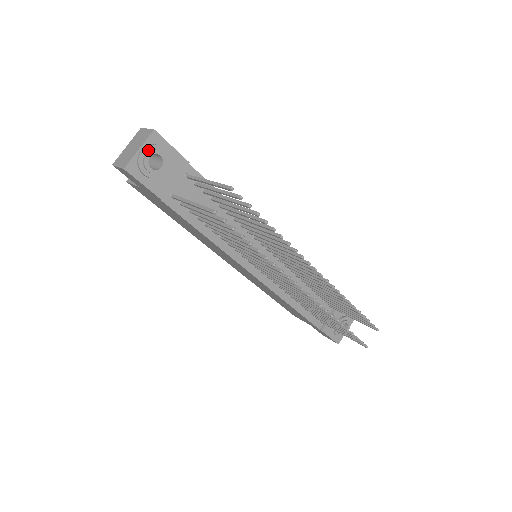
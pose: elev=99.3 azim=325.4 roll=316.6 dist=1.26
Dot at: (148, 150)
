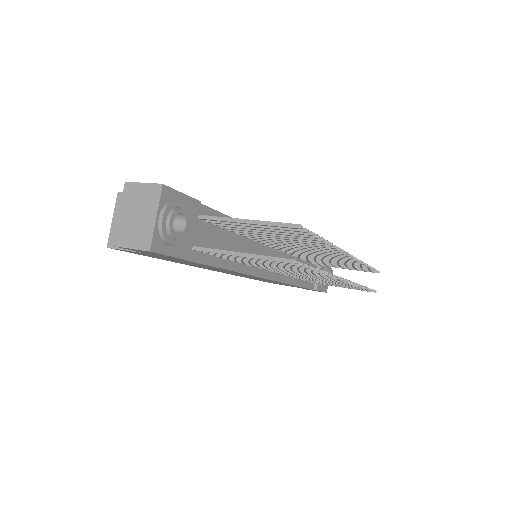
Dot at: (167, 214)
